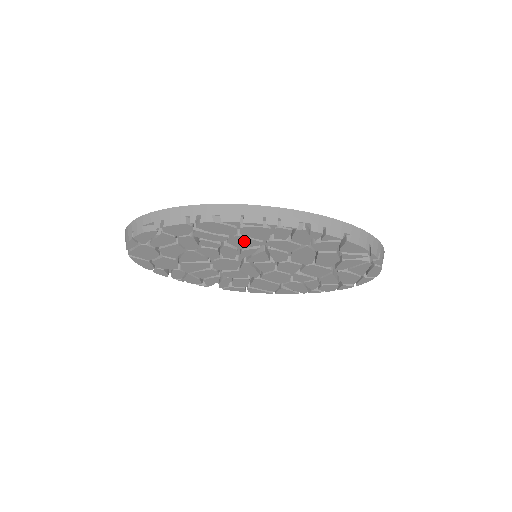
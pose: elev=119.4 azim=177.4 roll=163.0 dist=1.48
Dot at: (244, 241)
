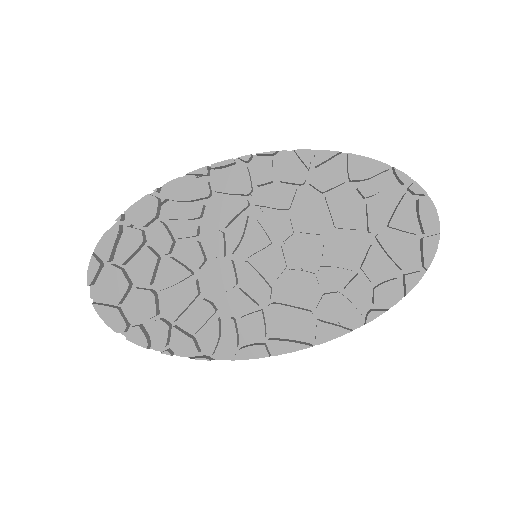
Dot at: (223, 206)
